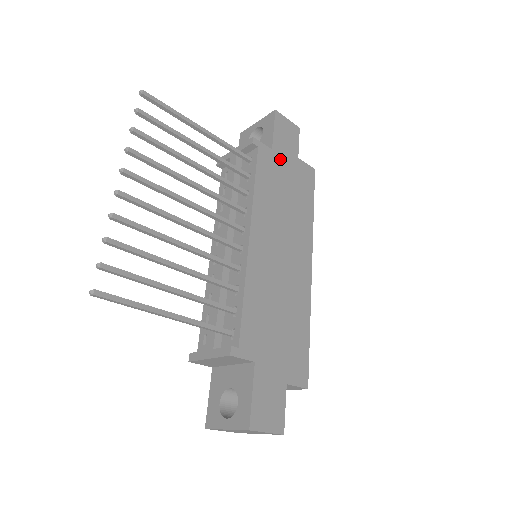
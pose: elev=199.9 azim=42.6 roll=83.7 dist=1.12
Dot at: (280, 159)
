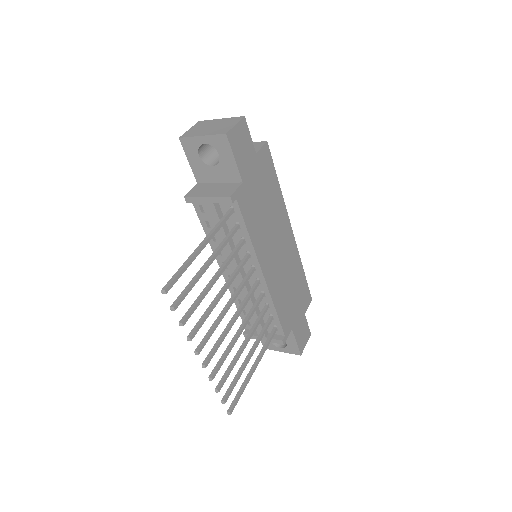
Dot at: (249, 181)
